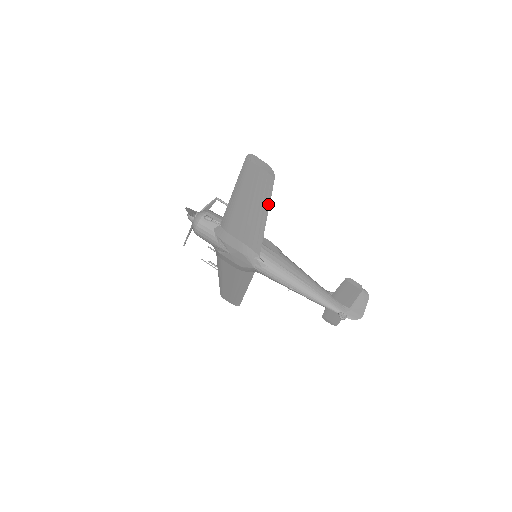
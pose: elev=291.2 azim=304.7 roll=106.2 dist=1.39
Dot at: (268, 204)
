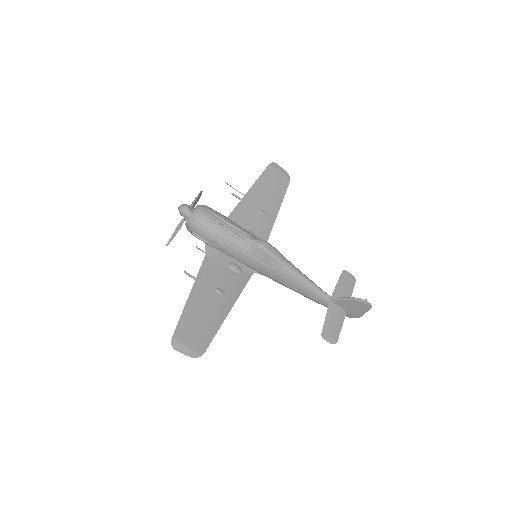
Dot at: (219, 325)
